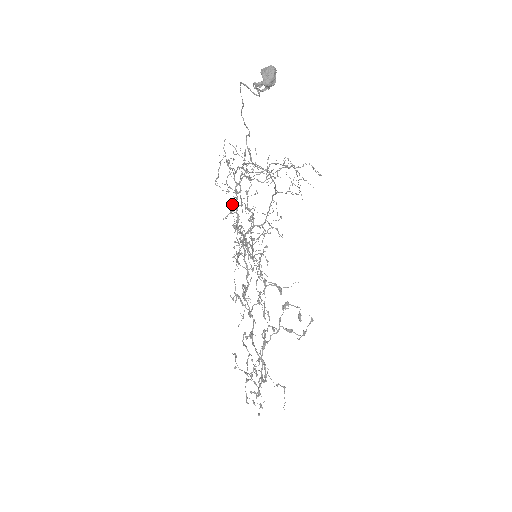
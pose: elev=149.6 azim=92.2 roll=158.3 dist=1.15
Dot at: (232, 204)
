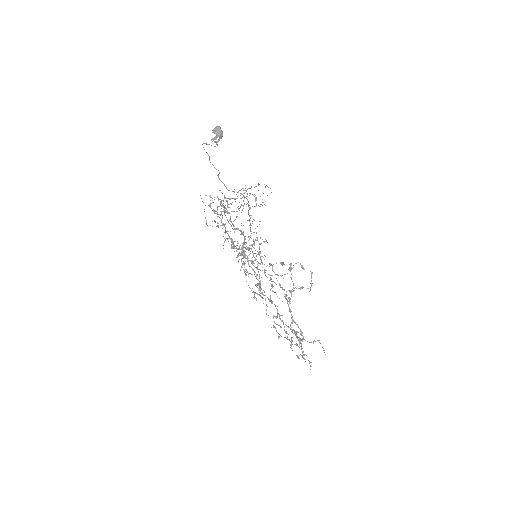
Dot at: (224, 232)
